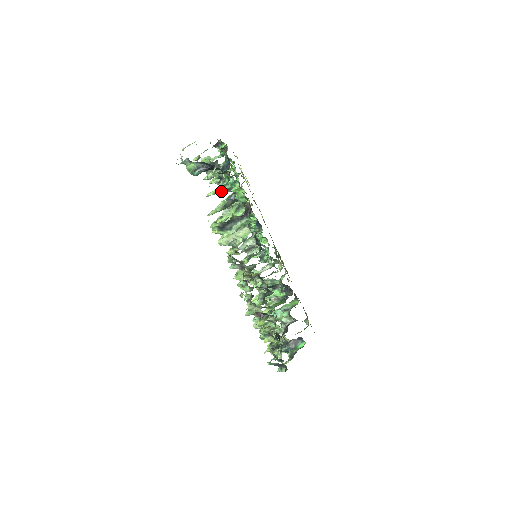
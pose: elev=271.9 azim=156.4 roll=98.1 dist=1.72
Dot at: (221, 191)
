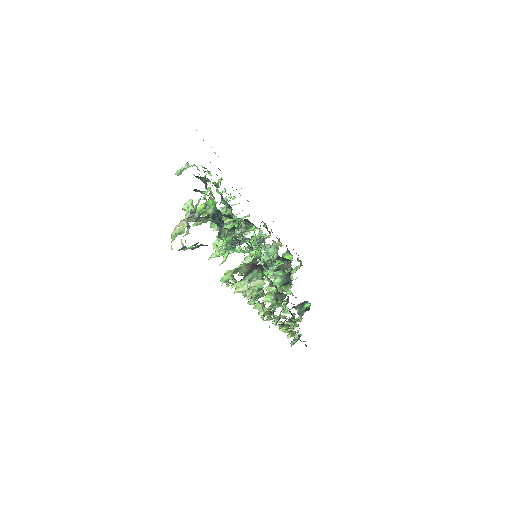
Dot at: (224, 253)
